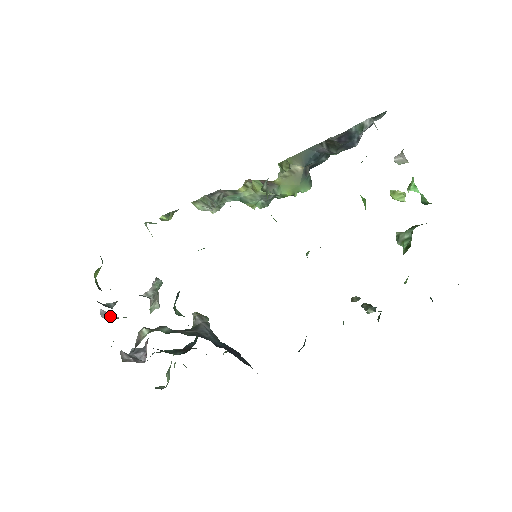
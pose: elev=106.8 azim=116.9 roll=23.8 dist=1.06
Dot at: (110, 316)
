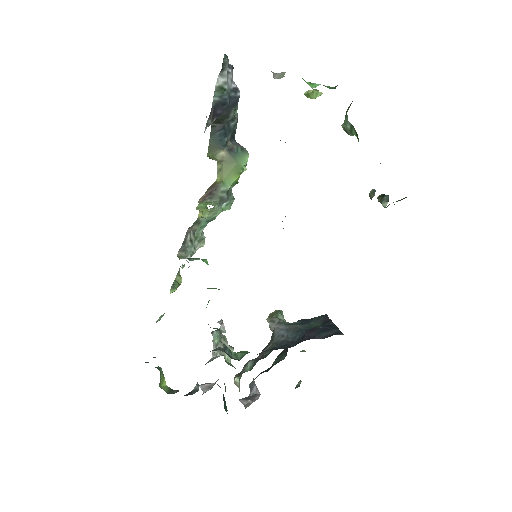
Dot at: (209, 387)
